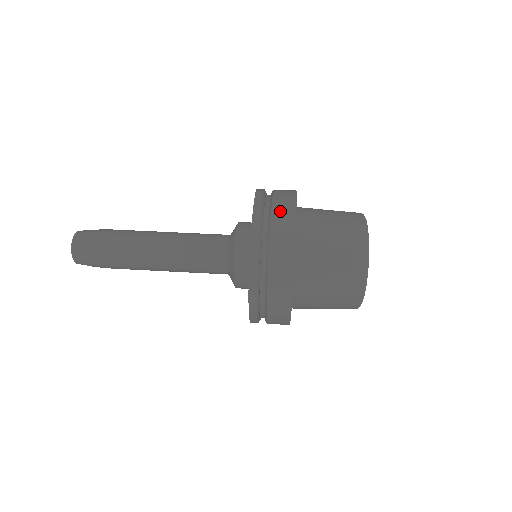
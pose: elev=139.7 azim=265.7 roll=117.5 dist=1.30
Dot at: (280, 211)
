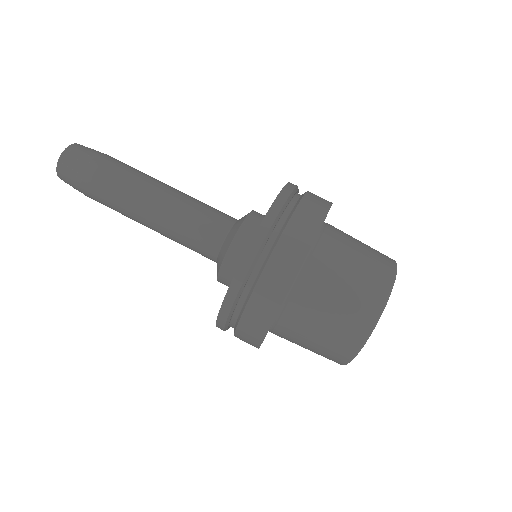
Dot at: (306, 212)
